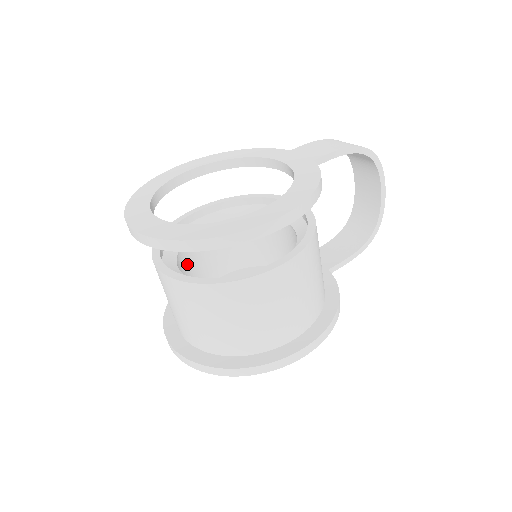
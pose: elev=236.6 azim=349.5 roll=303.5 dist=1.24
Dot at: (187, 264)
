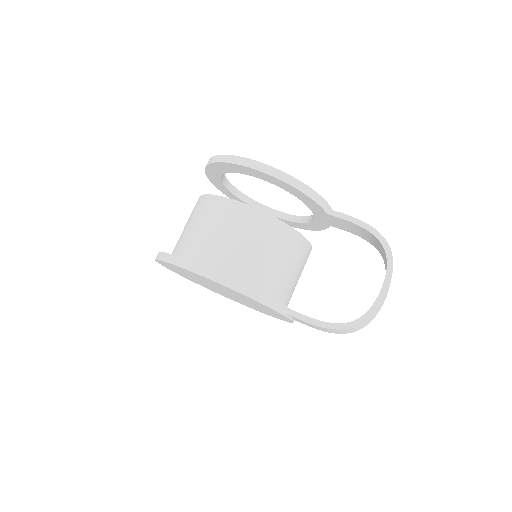
Dot at: occluded
